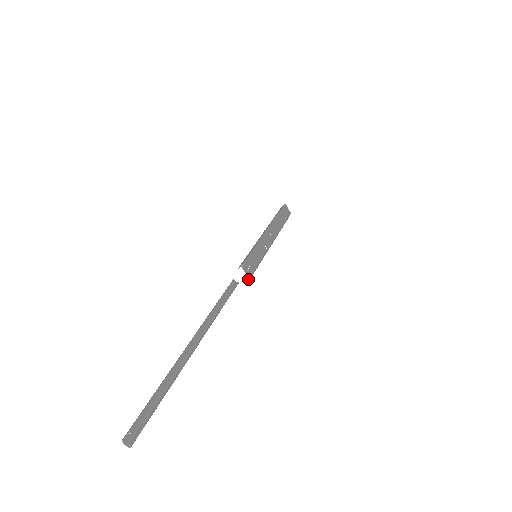
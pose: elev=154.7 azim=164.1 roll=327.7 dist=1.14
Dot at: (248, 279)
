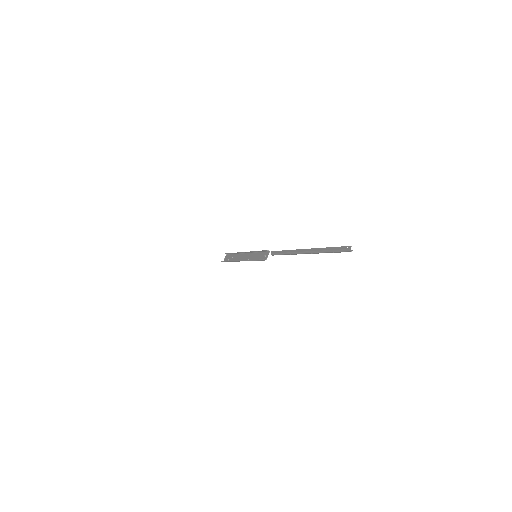
Dot at: (266, 259)
